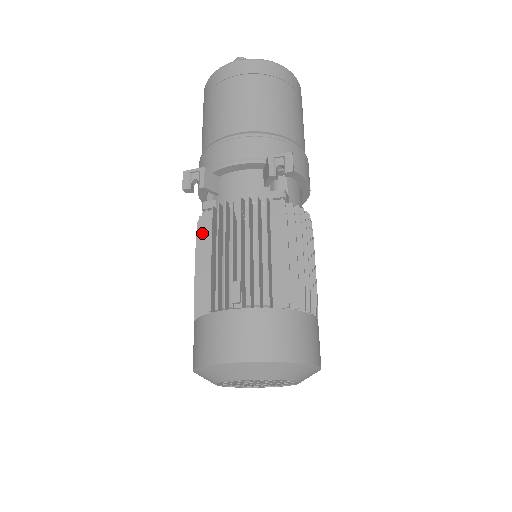
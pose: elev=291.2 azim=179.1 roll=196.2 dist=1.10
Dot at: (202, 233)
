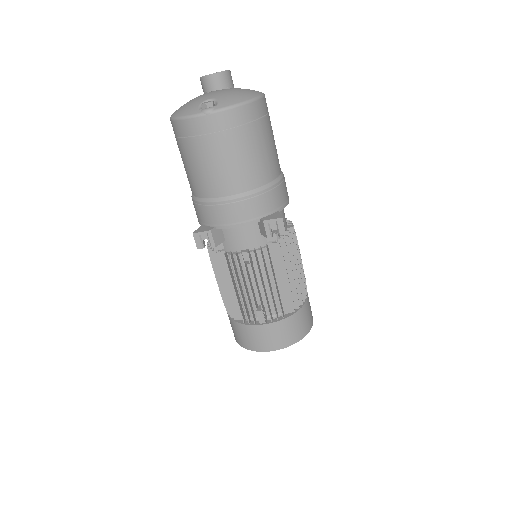
Dot at: (220, 269)
